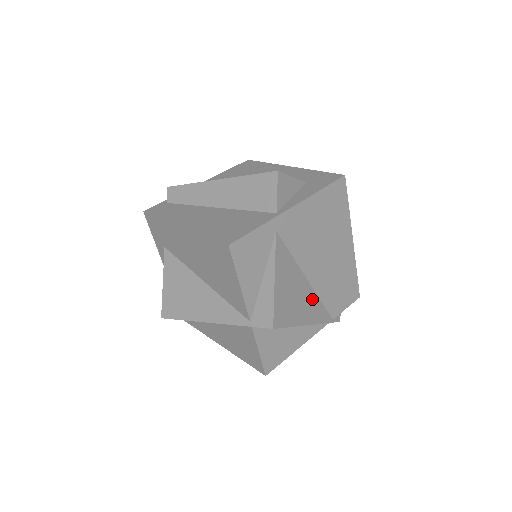
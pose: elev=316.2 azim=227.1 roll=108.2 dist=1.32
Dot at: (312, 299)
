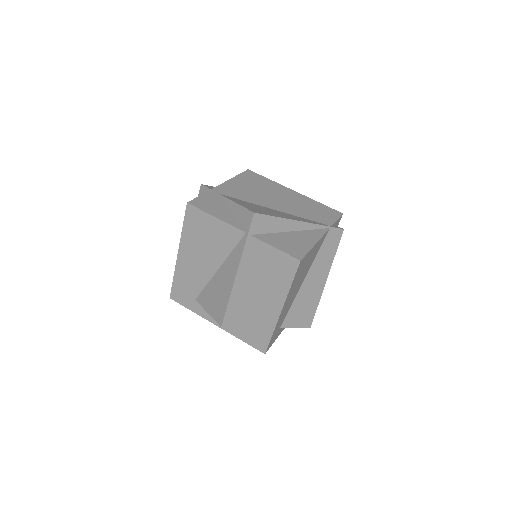
Dot at: (291, 216)
